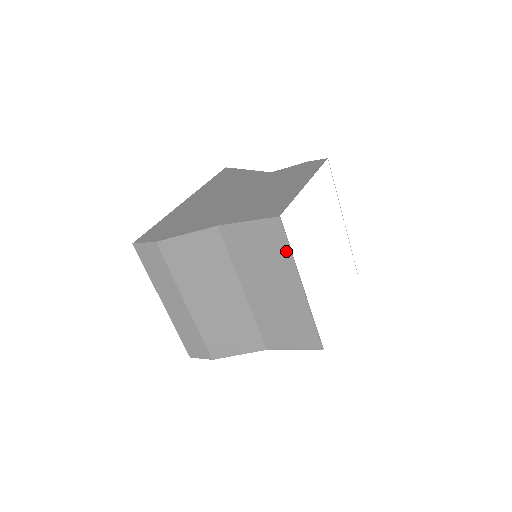
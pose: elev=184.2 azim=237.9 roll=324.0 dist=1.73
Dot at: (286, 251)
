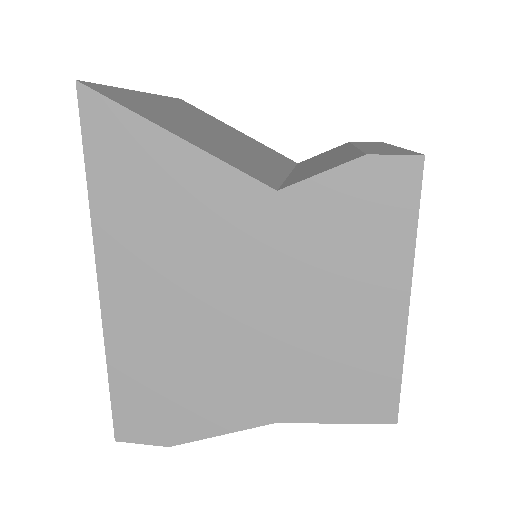
Dot at: occluded
